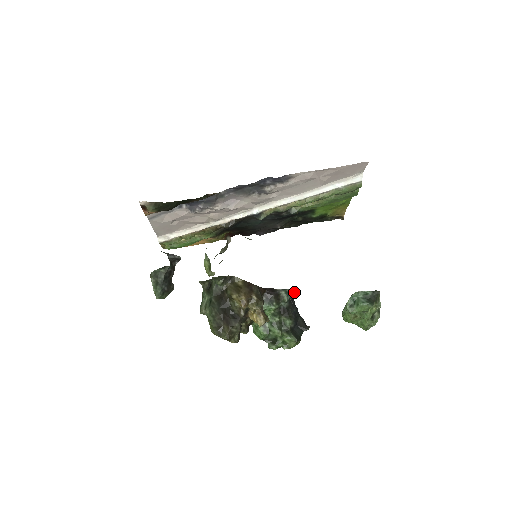
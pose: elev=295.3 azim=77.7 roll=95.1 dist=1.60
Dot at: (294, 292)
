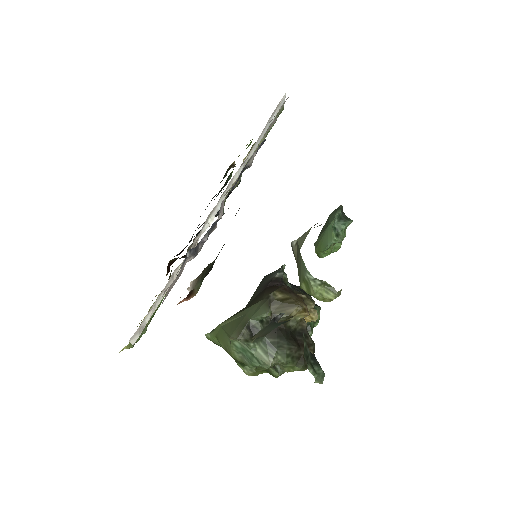
Dot at: (284, 267)
